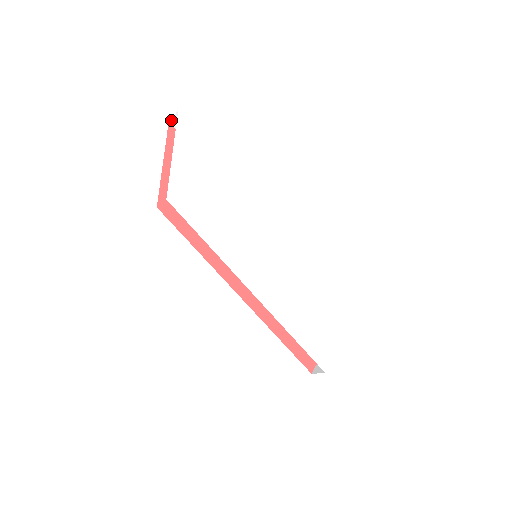
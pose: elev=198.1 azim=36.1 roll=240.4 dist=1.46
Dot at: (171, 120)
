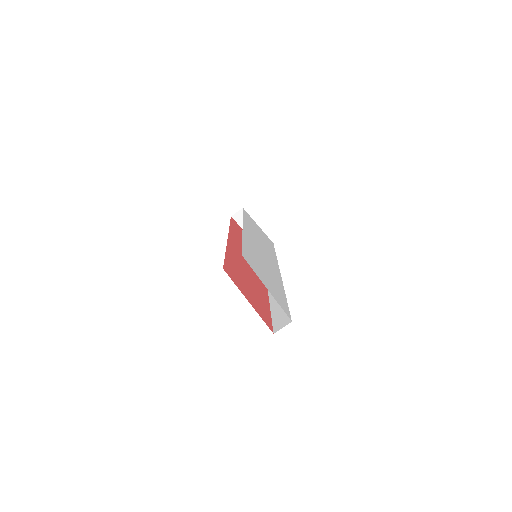
Dot at: occluded
